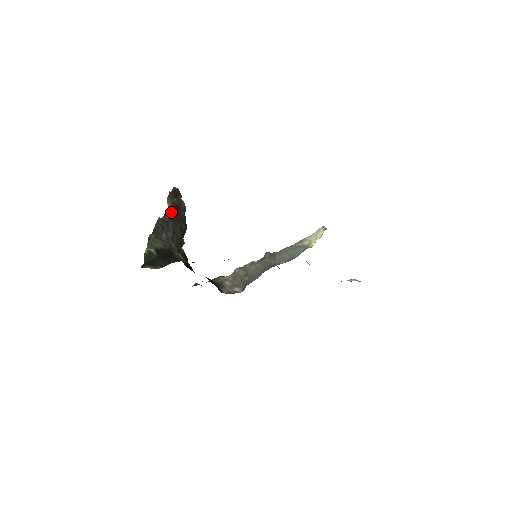
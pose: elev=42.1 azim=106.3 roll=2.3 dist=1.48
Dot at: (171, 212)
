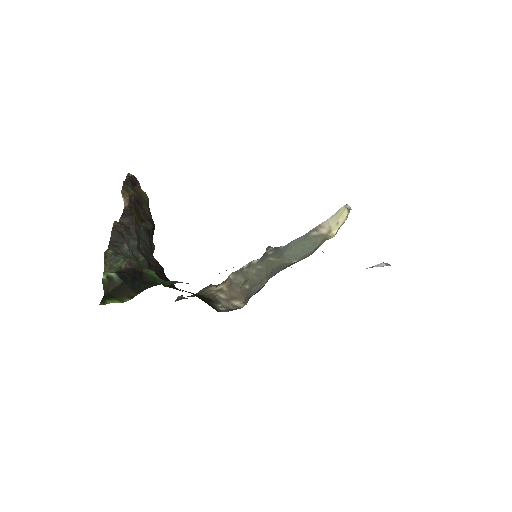
Dot at: (130, 210)
